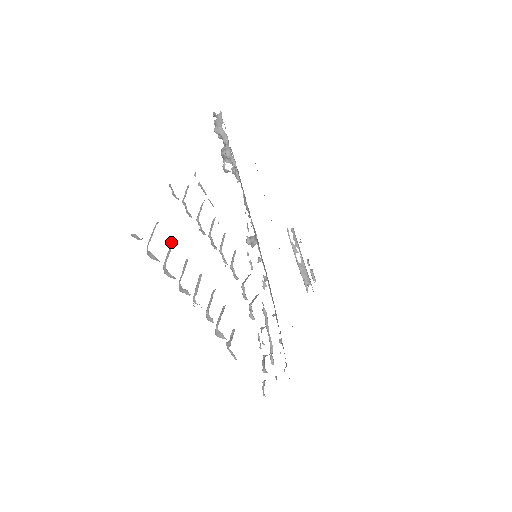
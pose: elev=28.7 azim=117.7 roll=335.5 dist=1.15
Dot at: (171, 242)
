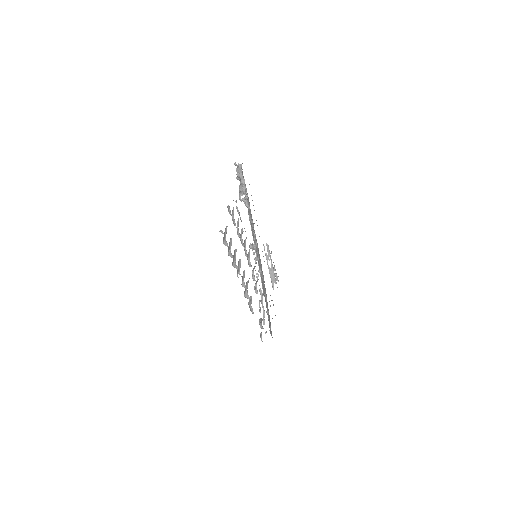
Dot at: (231, 238)
